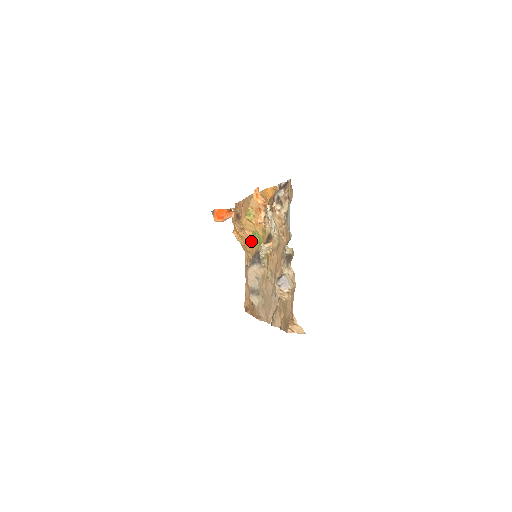
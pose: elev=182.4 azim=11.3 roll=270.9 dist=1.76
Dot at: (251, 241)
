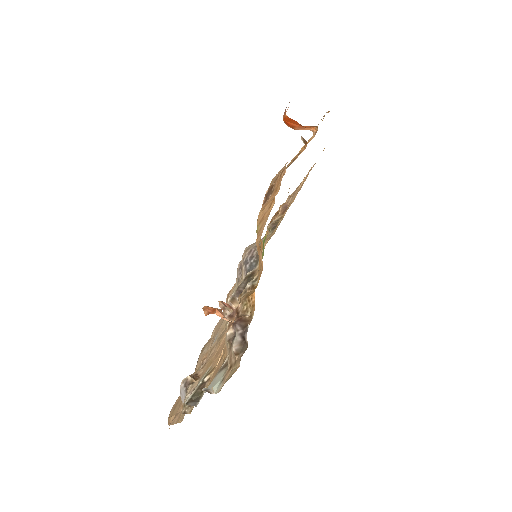
Dot at: occluded
